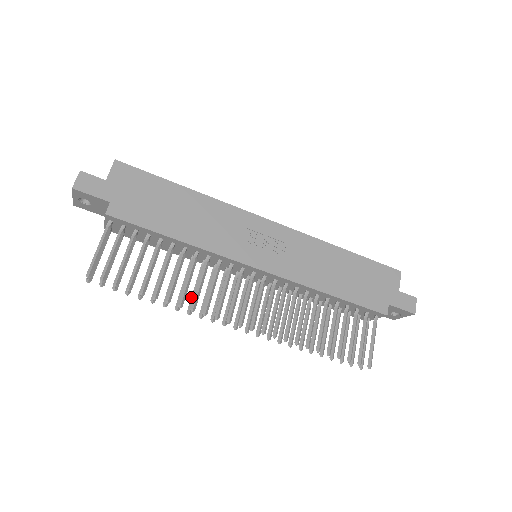
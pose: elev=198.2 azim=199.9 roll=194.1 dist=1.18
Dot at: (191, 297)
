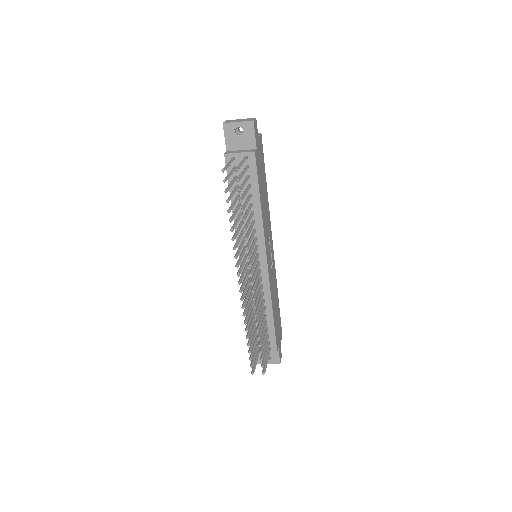
Dot at: (237, 241)
